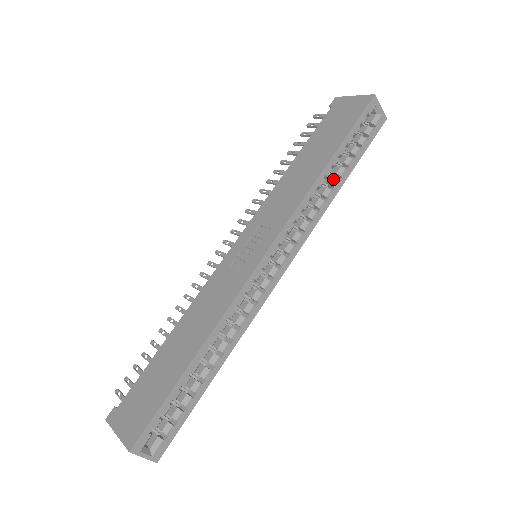
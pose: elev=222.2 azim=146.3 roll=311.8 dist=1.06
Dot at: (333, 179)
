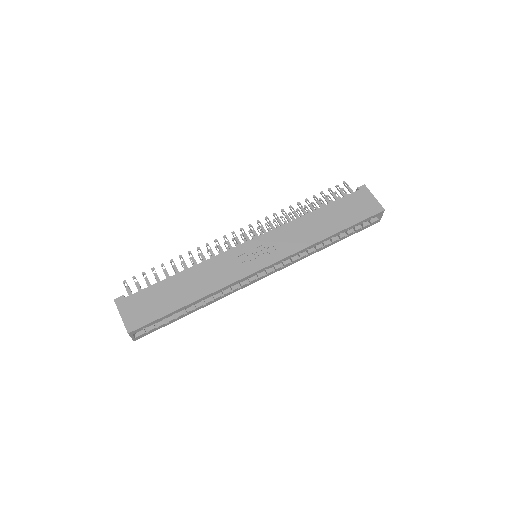
Dot at: (327, 241)
